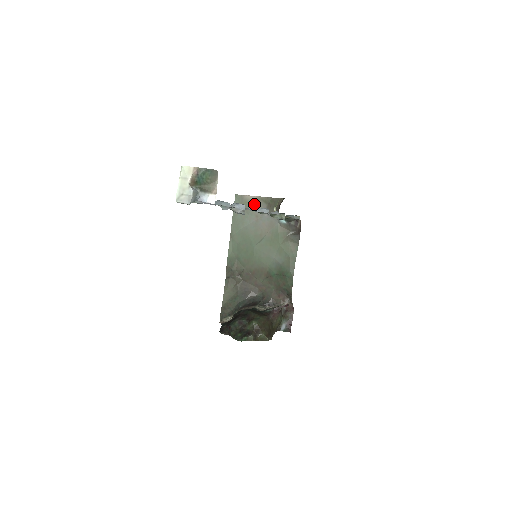
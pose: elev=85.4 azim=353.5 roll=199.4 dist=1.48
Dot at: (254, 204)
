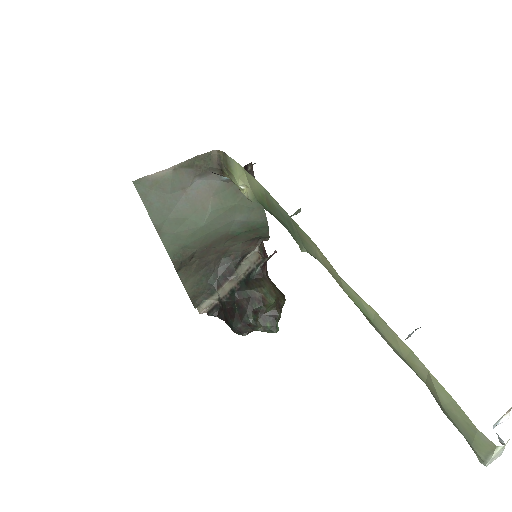
Dot at: (172, 178)
